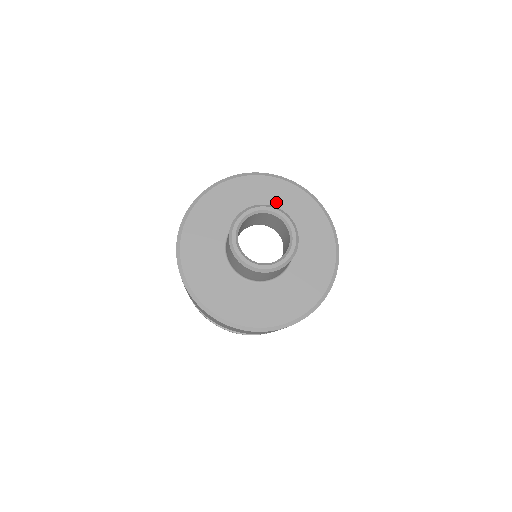
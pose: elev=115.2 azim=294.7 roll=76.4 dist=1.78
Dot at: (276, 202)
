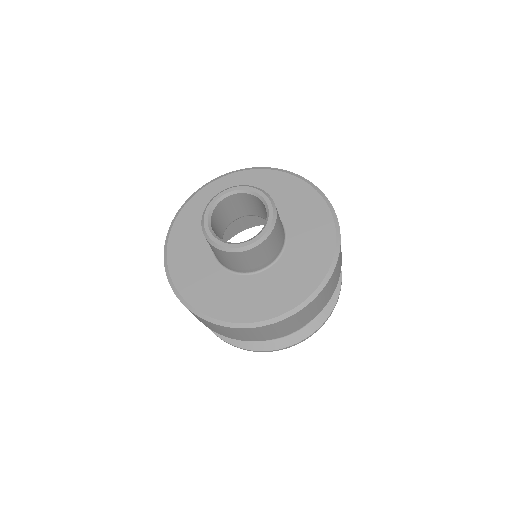
Dot at: (293, 205)
